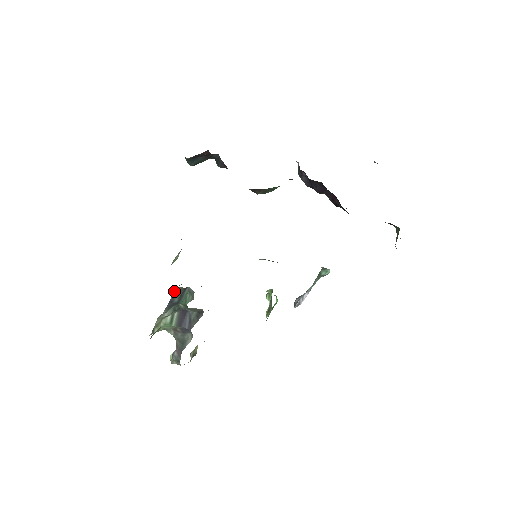
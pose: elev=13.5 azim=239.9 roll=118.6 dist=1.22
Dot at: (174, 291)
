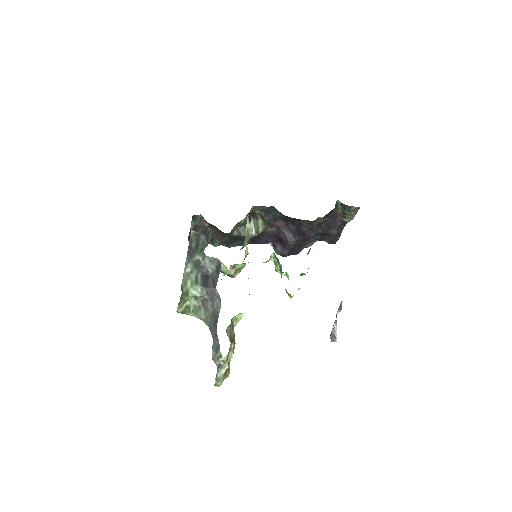
Dot at: (190, 237)
